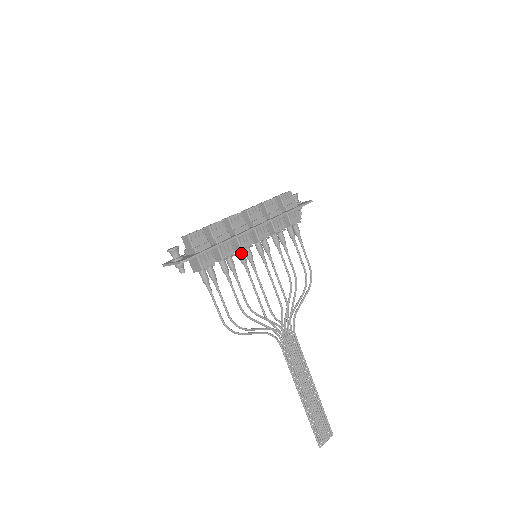
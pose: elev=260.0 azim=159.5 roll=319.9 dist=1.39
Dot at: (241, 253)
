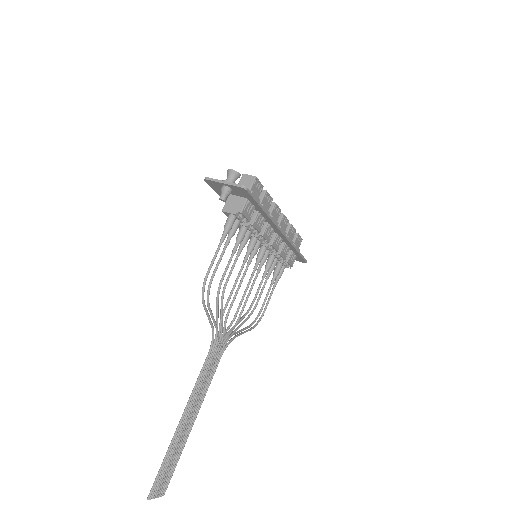
Dot at: (256, 240)
